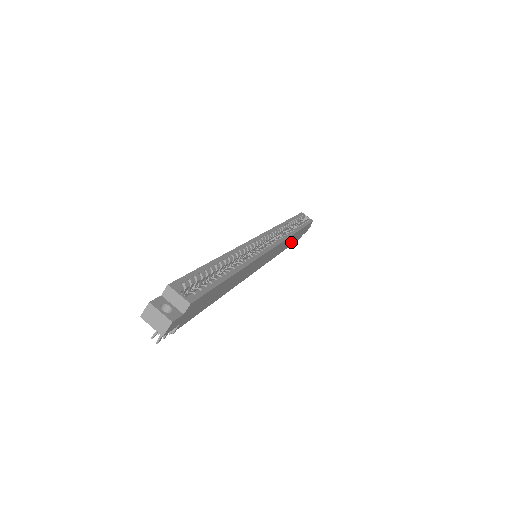
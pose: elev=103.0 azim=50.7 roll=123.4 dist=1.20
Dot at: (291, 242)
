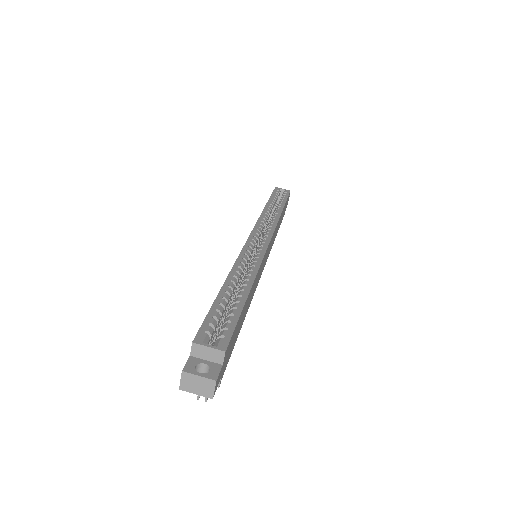
Dot at: (280, 223)
